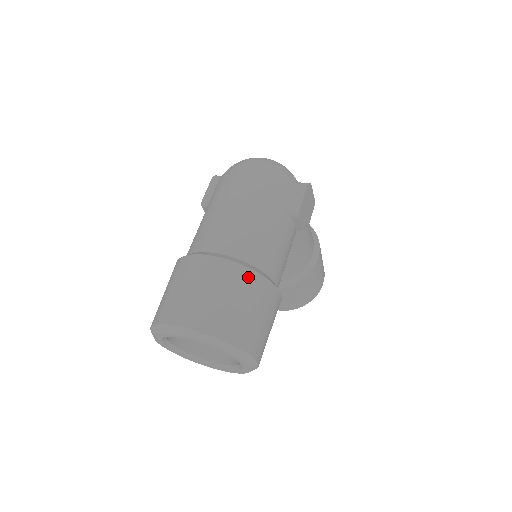
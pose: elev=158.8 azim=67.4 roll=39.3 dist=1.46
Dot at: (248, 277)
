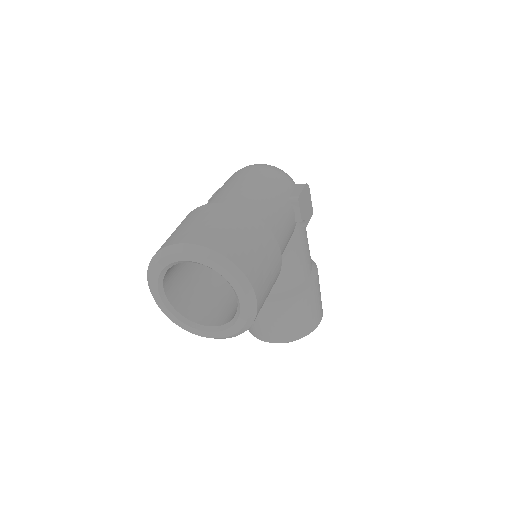
Dot at: (251, 219)
